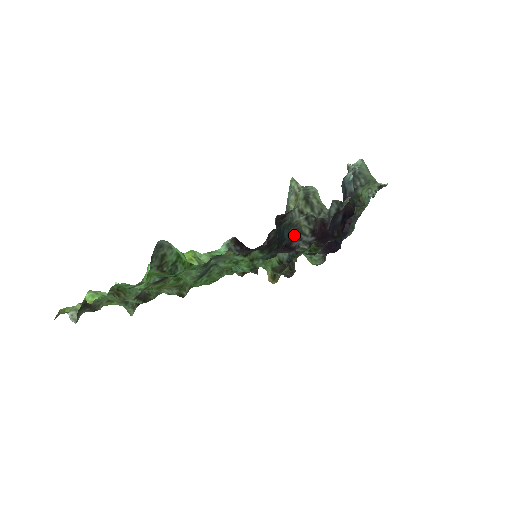
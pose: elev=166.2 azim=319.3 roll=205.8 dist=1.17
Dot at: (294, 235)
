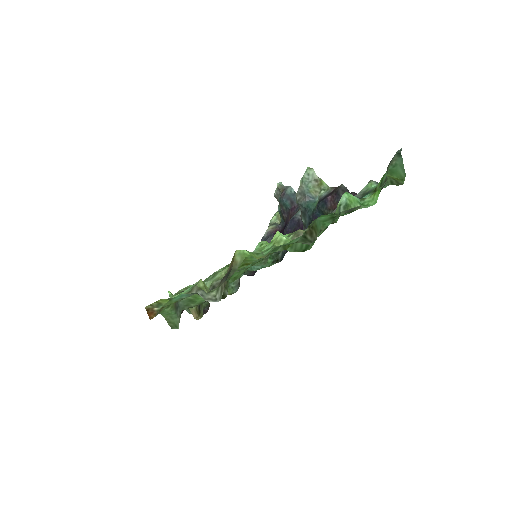
Dot at: (303, 224)
